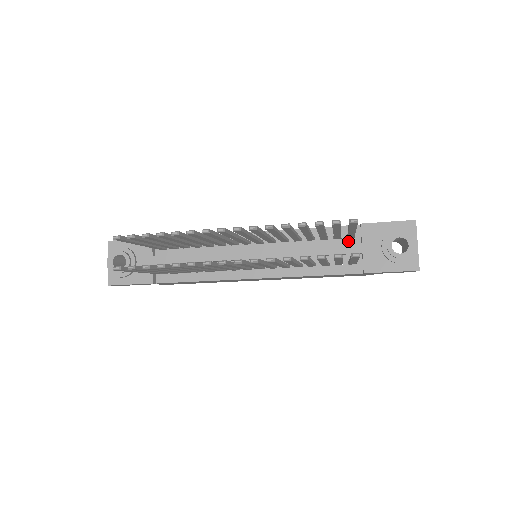
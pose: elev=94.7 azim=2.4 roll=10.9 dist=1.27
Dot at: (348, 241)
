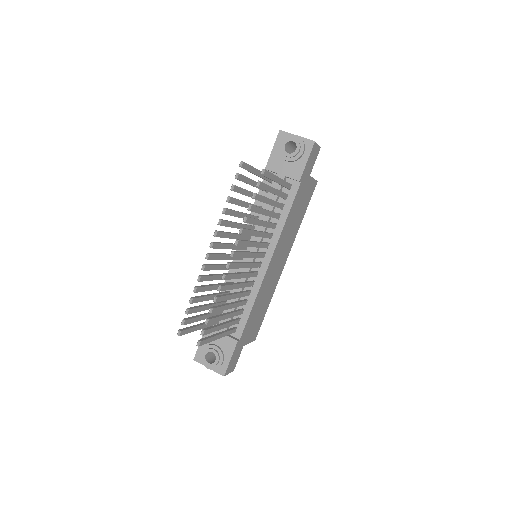
Dot at: (274, 184)
